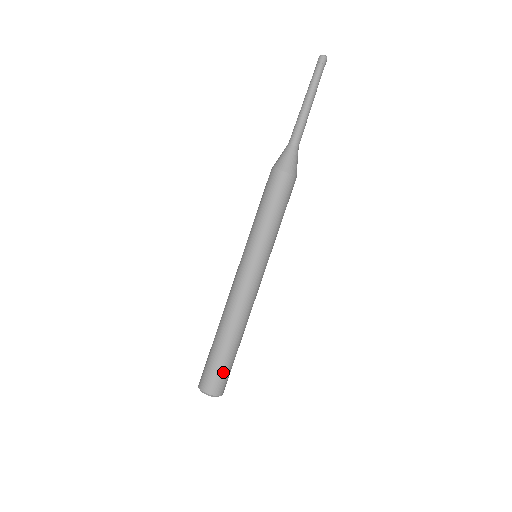
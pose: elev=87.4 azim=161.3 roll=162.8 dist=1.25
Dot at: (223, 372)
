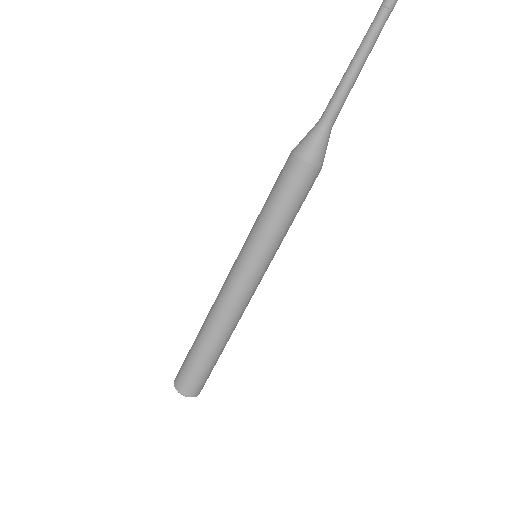
Dot at: (192, 373)
